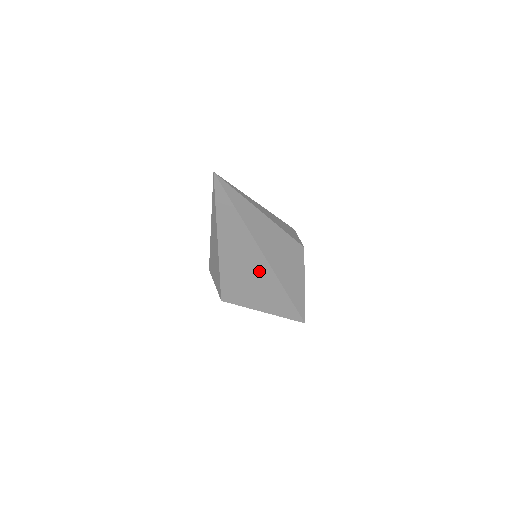
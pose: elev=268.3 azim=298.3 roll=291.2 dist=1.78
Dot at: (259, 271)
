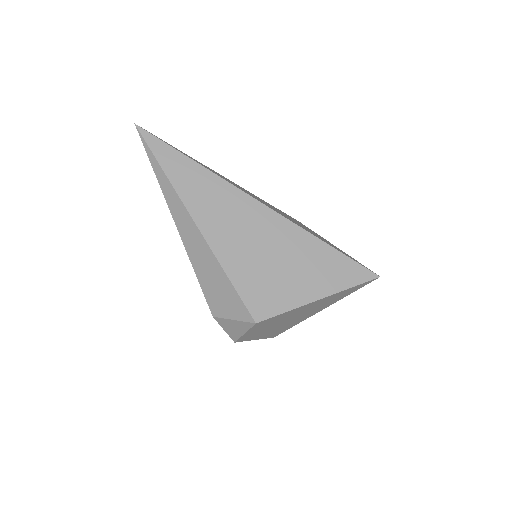
Dot at: (268, 229)
